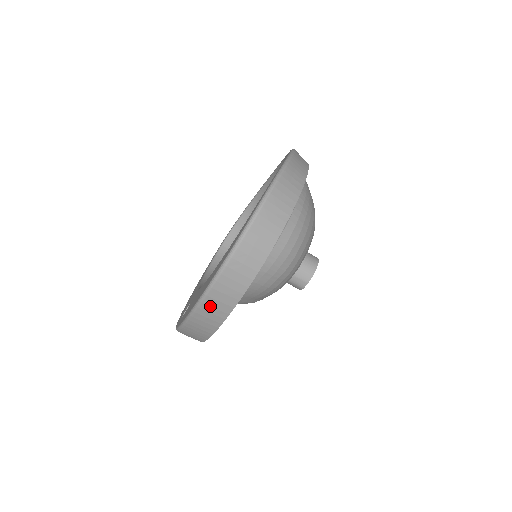
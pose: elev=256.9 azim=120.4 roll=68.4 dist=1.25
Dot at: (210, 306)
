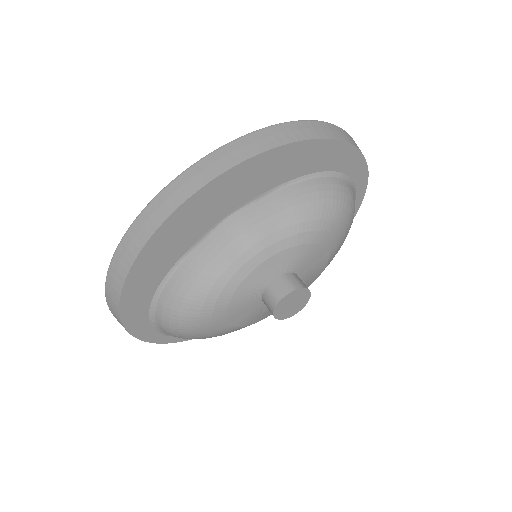
Dot at: (312, 126)
